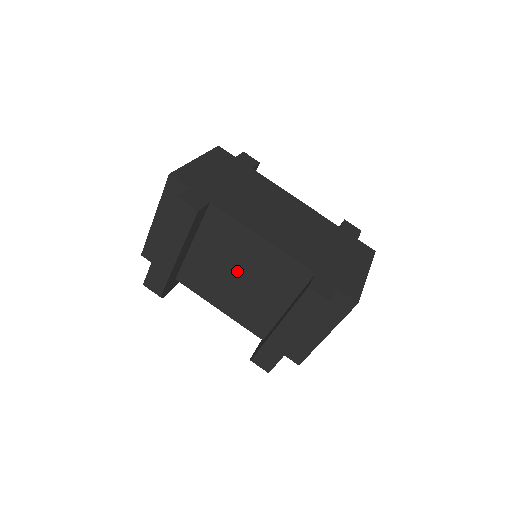
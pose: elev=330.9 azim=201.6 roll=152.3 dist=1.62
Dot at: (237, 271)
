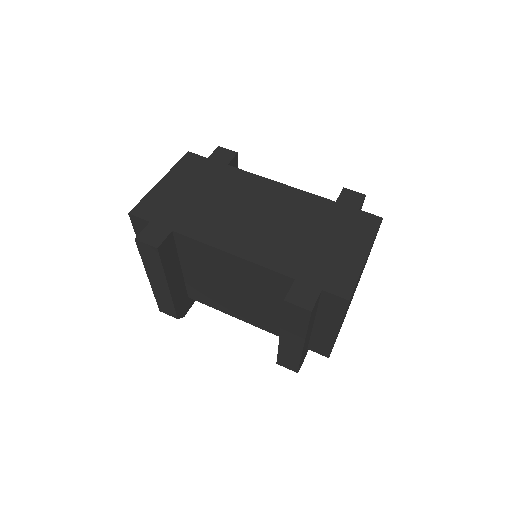
Dot at: (229, 285)
